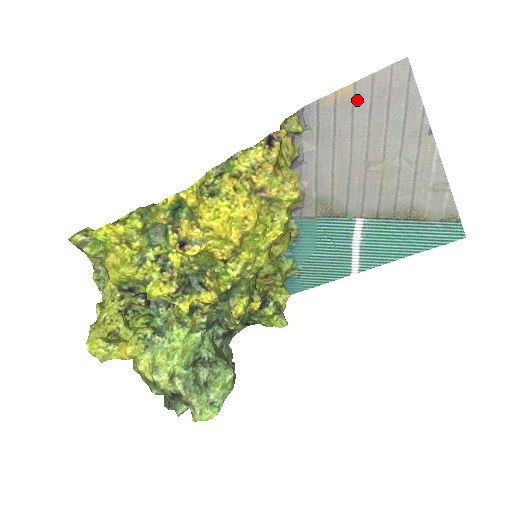
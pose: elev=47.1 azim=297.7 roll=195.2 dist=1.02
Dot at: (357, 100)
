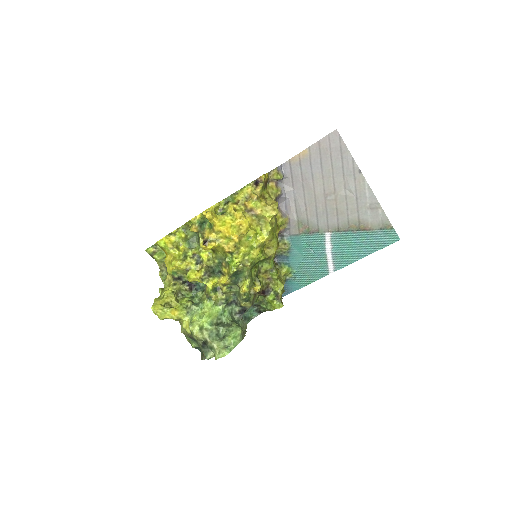
Dot at: (312, 157)
